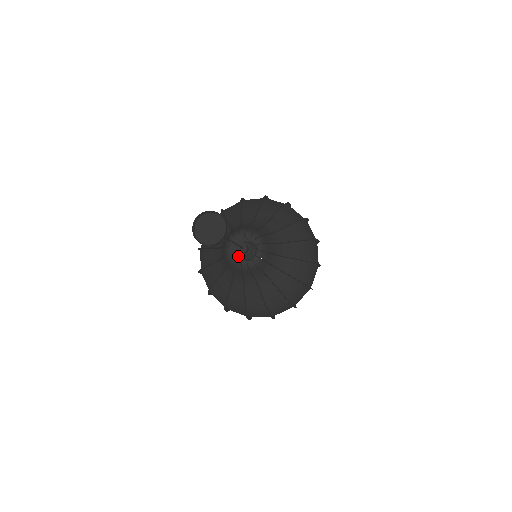
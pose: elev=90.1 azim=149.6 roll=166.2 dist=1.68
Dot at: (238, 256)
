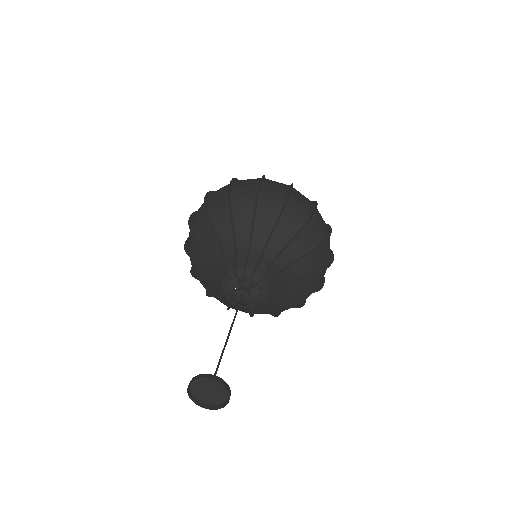
Dot at: occluded
